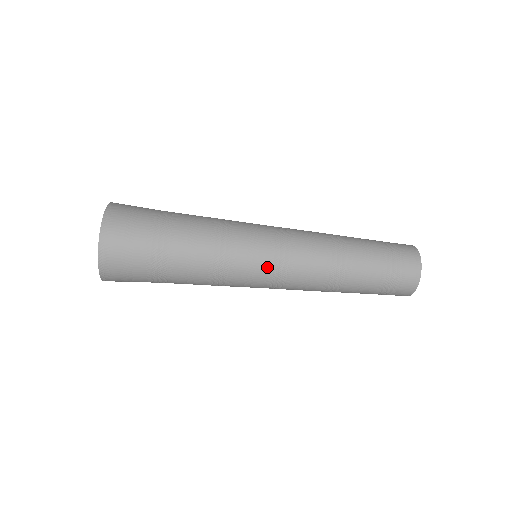
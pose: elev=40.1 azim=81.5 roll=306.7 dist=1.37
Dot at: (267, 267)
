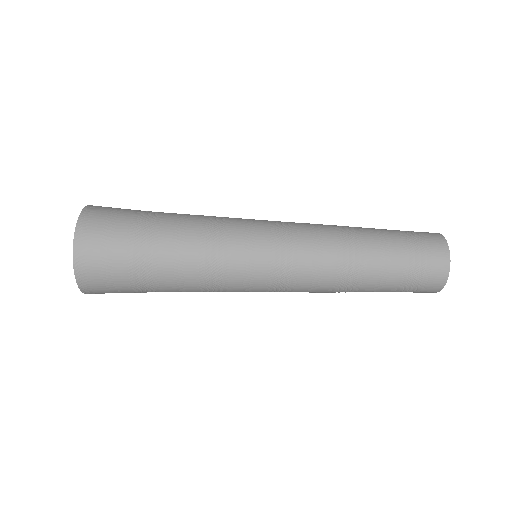
Dot at: (268, 258)
